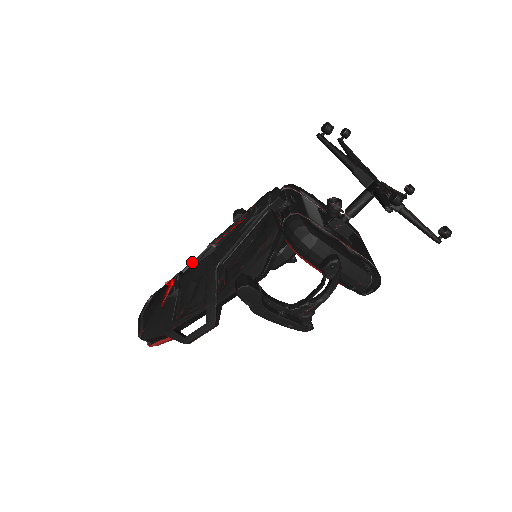
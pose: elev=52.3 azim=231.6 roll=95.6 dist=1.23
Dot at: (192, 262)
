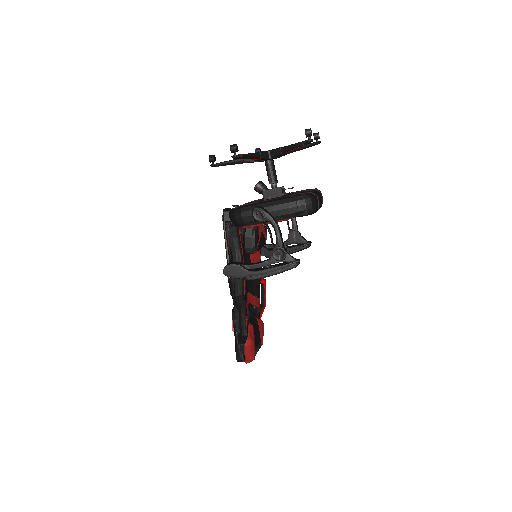
Dot at: occluded
